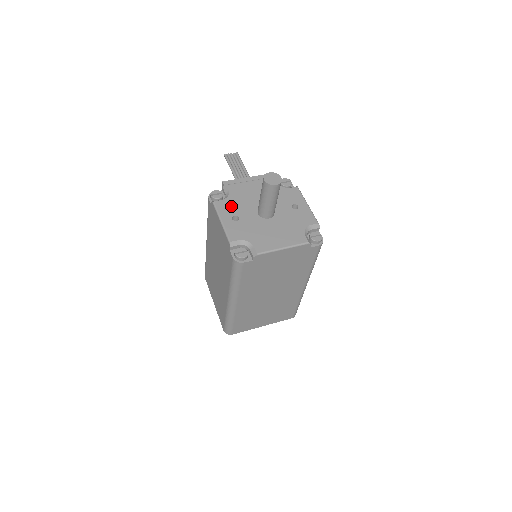
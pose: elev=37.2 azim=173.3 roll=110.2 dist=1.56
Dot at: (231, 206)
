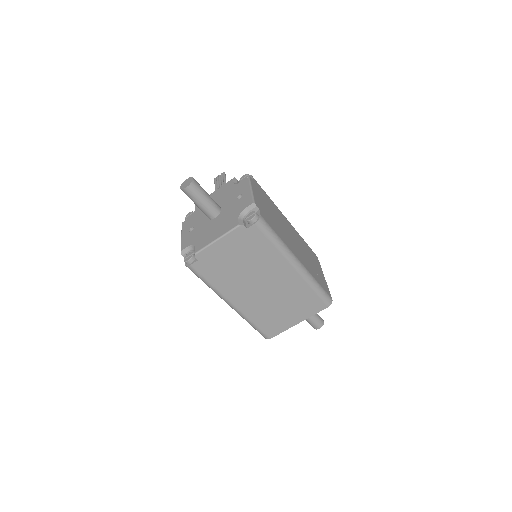
Dot at: (192, 220)
